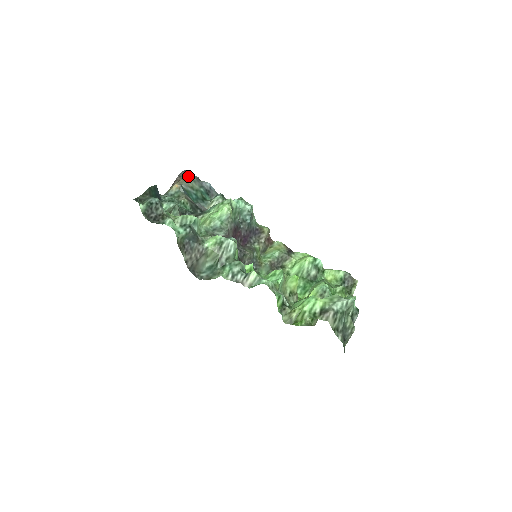
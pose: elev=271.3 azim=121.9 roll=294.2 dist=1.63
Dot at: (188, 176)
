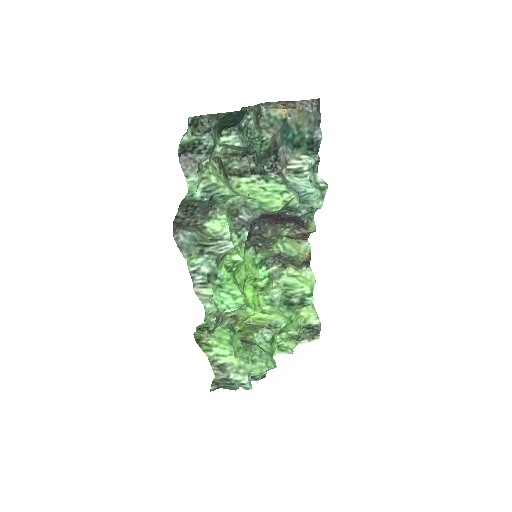
Dot at: (309, 112)
